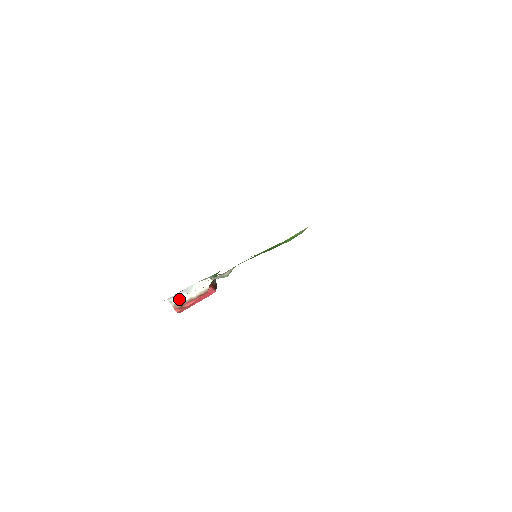
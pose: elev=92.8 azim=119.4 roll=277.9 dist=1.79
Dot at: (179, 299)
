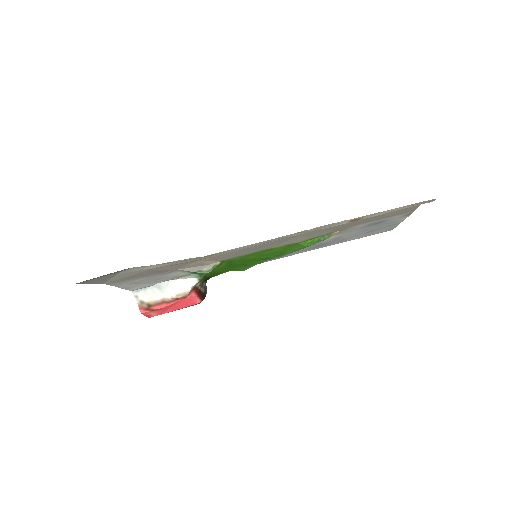
Dot at: (148, 296)
